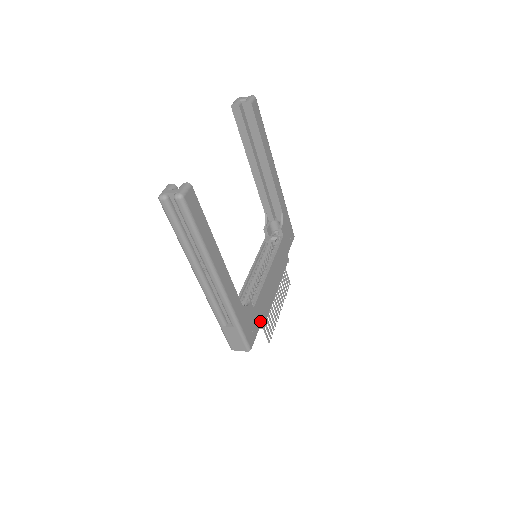
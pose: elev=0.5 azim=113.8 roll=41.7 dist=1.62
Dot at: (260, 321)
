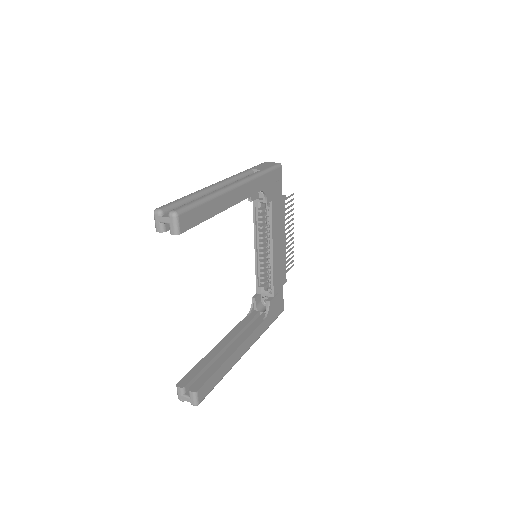
Dot at: (282, 287)
